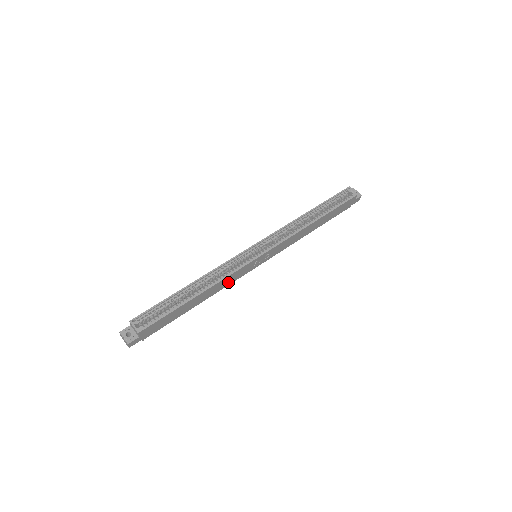
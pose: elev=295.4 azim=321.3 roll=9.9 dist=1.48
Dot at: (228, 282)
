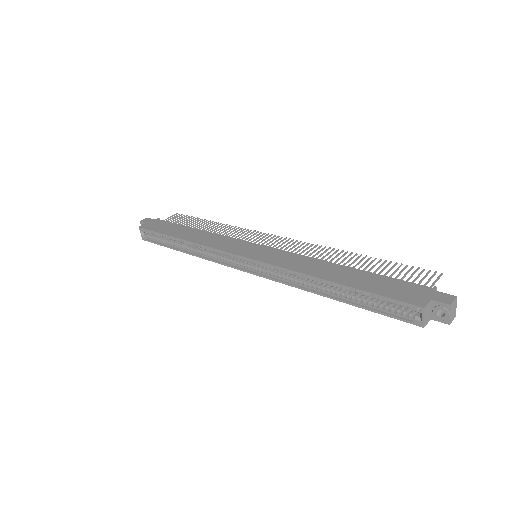
Dot at: occluded
